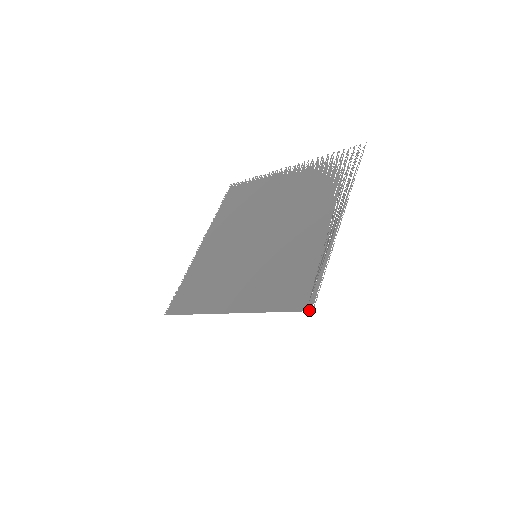
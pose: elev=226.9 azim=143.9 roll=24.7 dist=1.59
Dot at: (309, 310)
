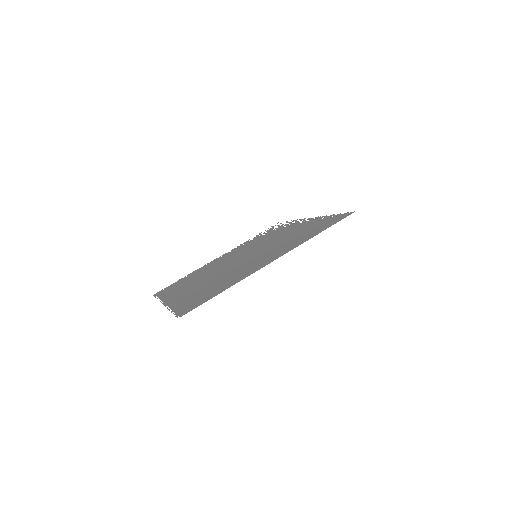
Dot at: occluded
